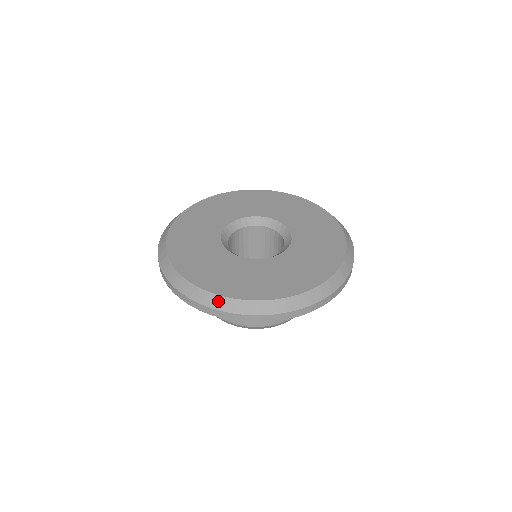
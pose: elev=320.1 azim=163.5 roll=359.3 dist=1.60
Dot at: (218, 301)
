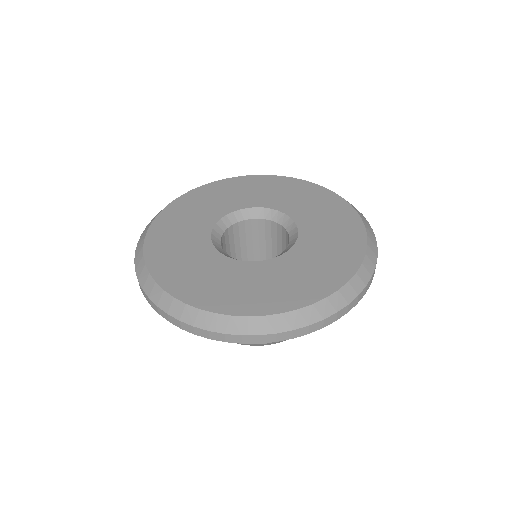
Dot at: (297, 317)
